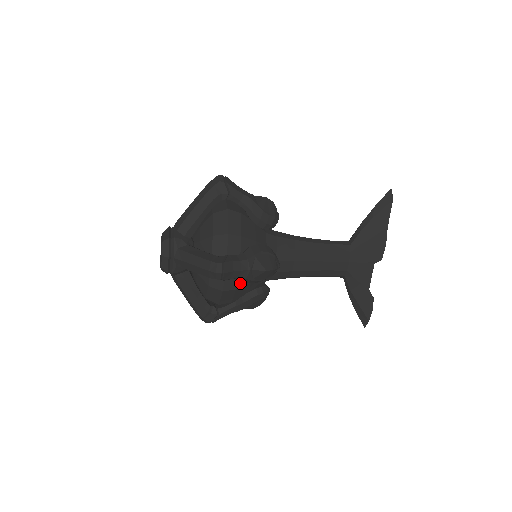
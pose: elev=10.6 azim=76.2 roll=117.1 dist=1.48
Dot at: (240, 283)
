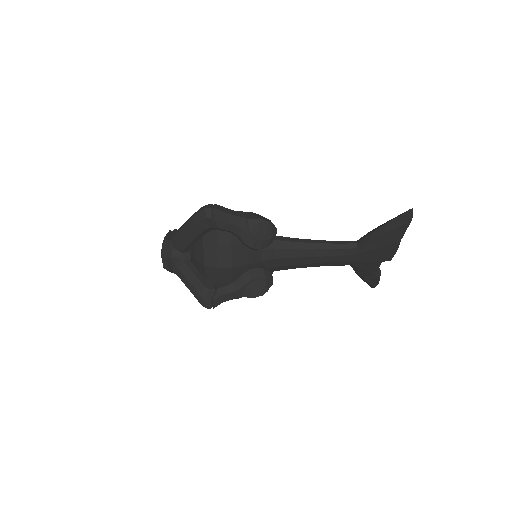
Dot at: occluded
